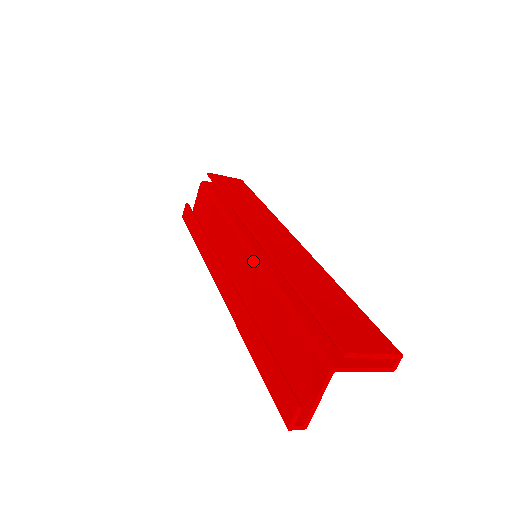
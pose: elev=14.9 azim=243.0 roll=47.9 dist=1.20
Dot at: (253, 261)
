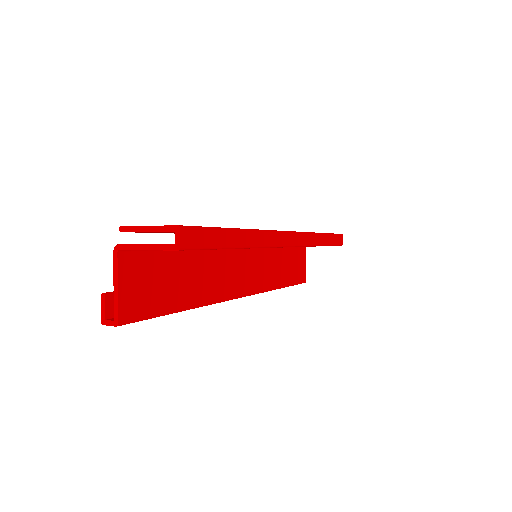
Dot at: occluded
